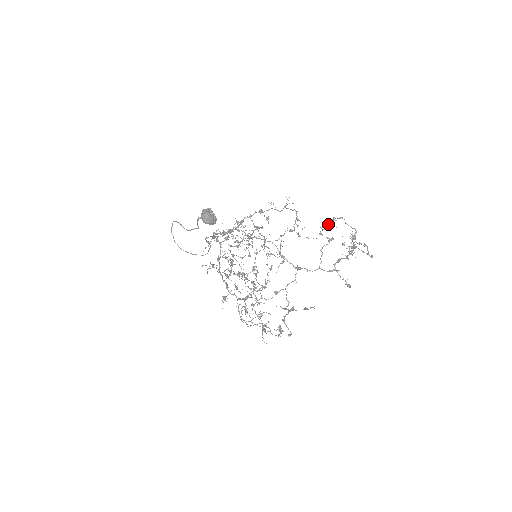
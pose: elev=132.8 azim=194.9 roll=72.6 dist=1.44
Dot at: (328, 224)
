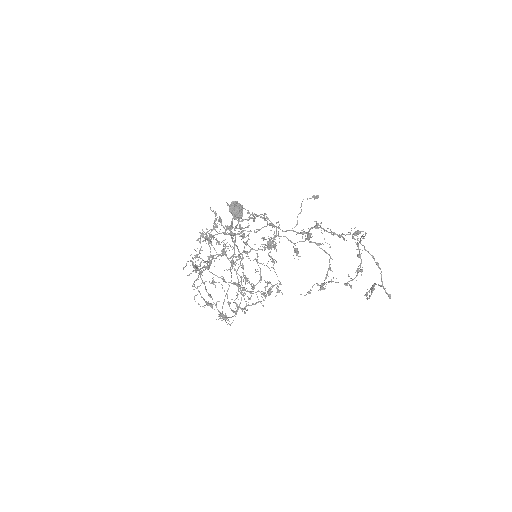
Dot at: (357, 270)
